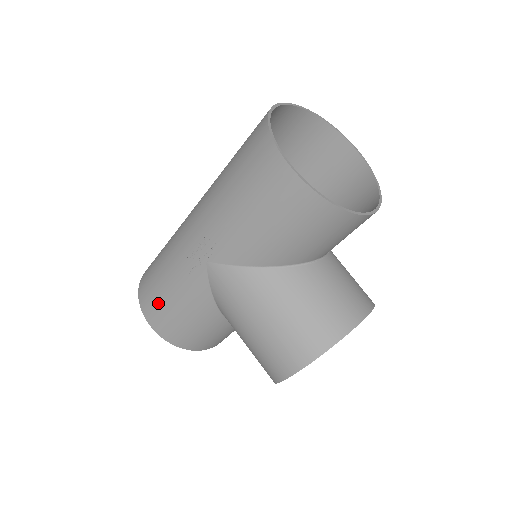
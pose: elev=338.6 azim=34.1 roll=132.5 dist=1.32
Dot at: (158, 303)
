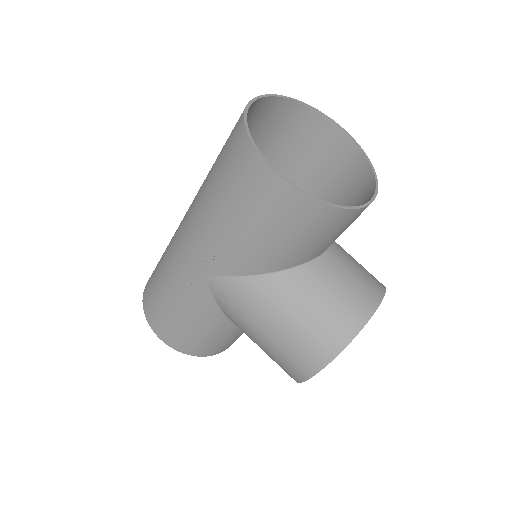
Dot at: (165, 318)
